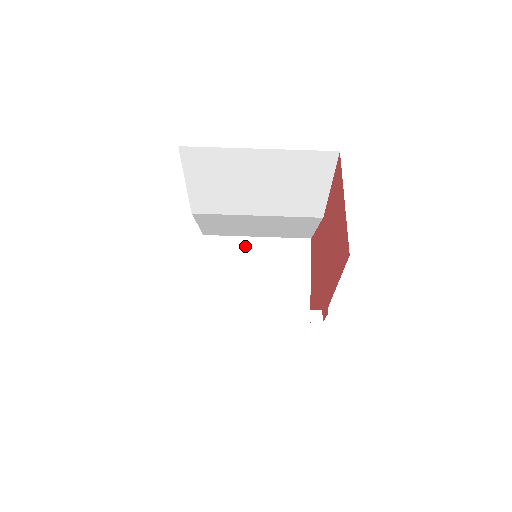
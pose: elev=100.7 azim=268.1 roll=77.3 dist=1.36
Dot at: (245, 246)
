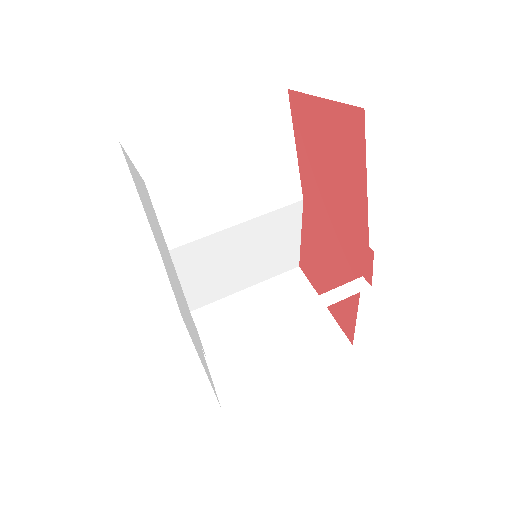
Dot at: (234, 305)
